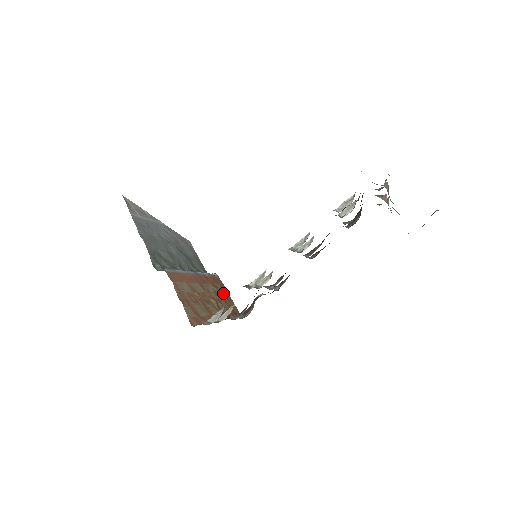
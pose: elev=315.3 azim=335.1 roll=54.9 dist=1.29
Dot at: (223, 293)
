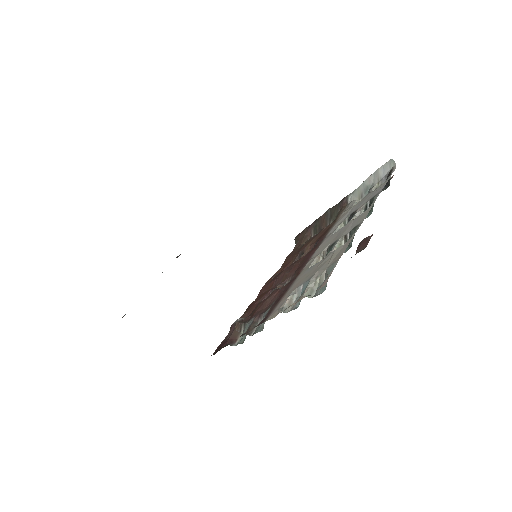
Dot at: occluded
